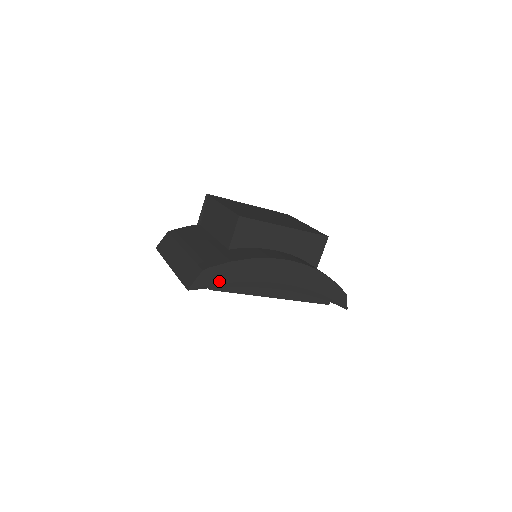
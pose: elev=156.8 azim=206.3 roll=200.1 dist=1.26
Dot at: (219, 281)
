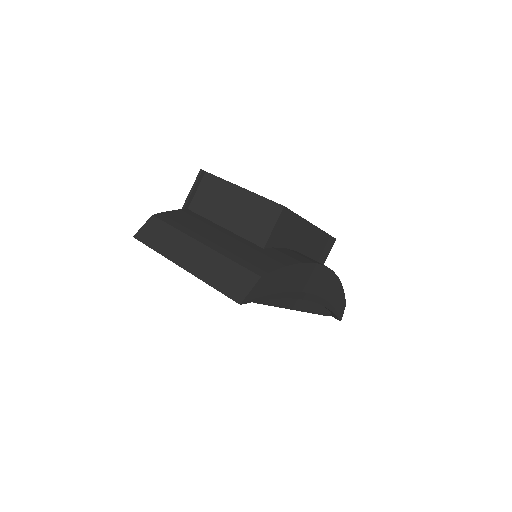
Dot at: (269, 291)
